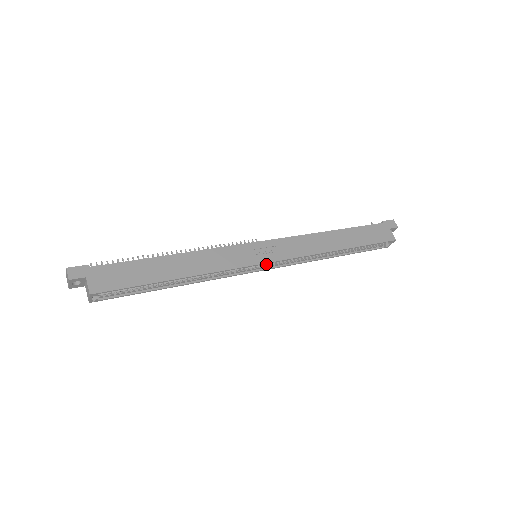
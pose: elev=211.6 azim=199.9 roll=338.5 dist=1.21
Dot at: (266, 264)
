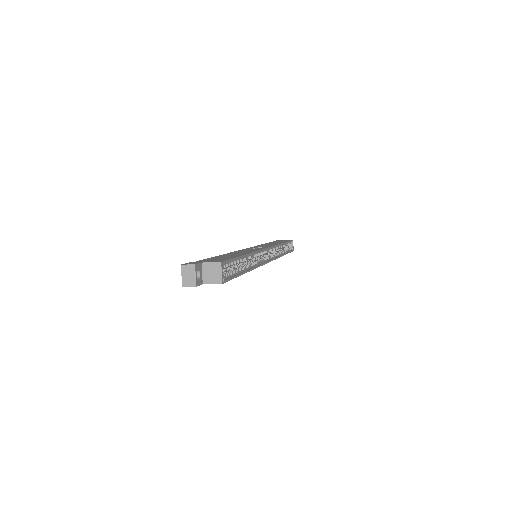
Dot at: (266, 256)
